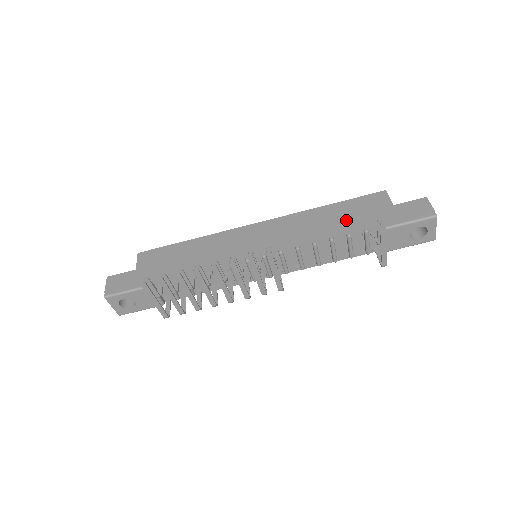
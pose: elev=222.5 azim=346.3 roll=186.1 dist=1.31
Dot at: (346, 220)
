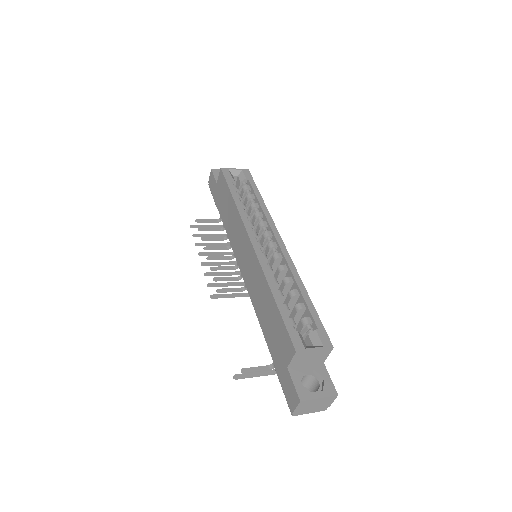
Dot at: (268, 326)
